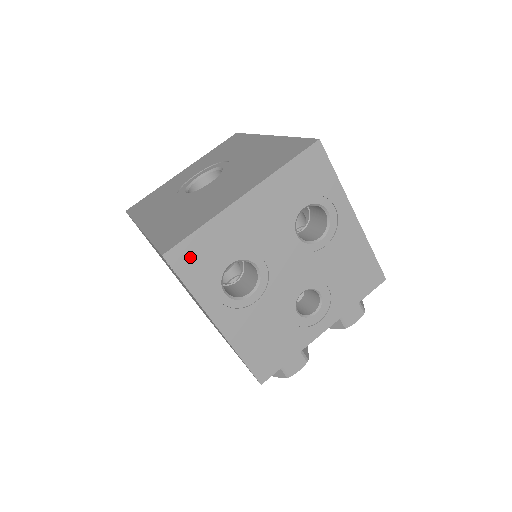
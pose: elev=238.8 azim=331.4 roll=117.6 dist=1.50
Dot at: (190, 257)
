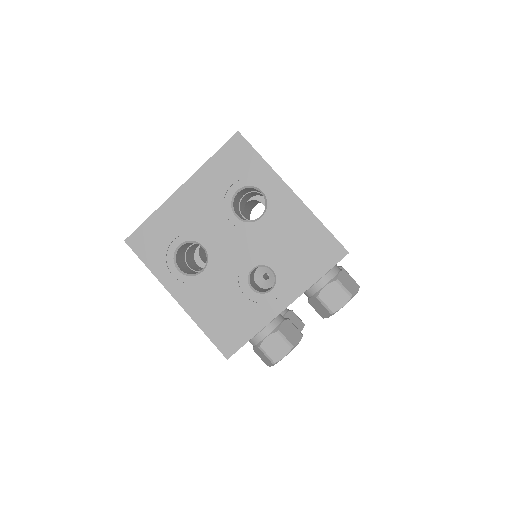
Dot at: (145, 241)
